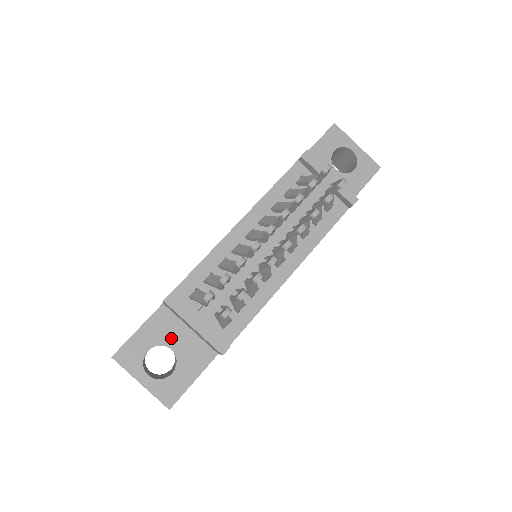
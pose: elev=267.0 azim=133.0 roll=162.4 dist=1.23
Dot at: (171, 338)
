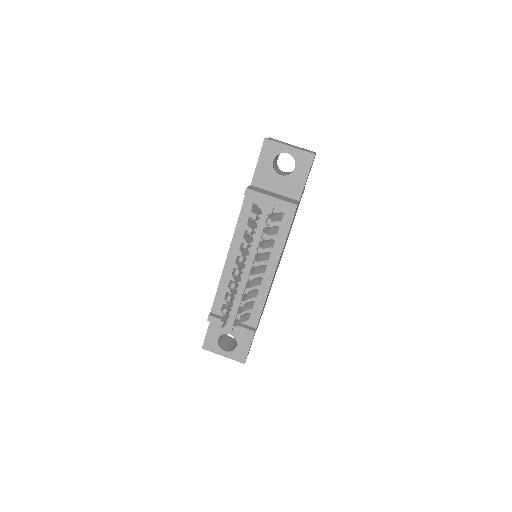
Dot at: (227, 329)
